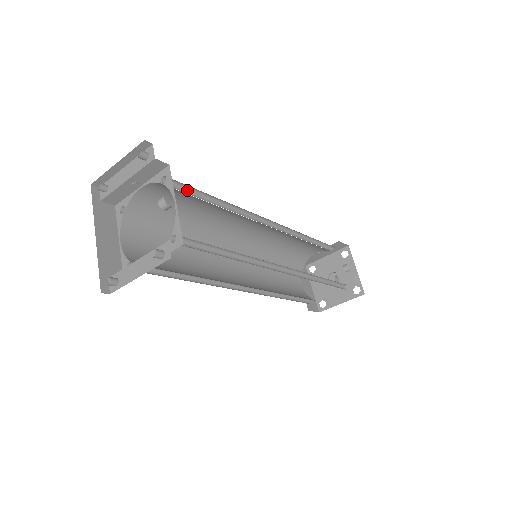
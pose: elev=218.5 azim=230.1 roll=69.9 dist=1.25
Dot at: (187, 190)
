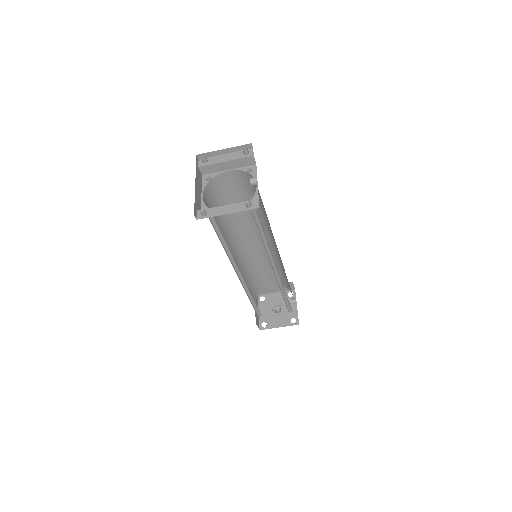
Dot at: occluded
